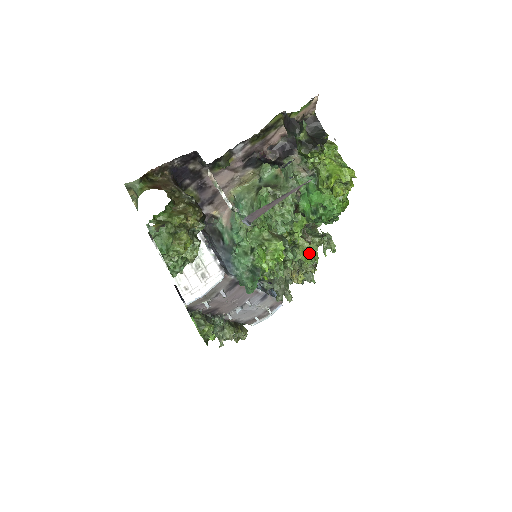
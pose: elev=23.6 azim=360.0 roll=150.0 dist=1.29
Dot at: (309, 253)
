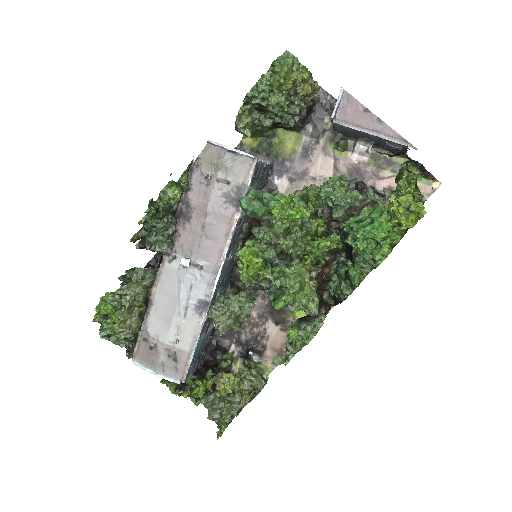
Dot at: (301, 280)
